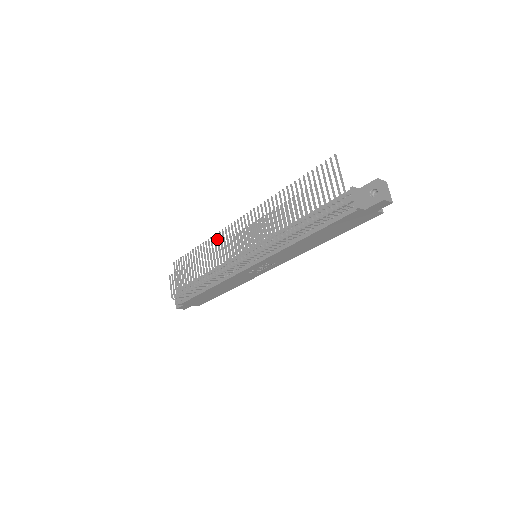
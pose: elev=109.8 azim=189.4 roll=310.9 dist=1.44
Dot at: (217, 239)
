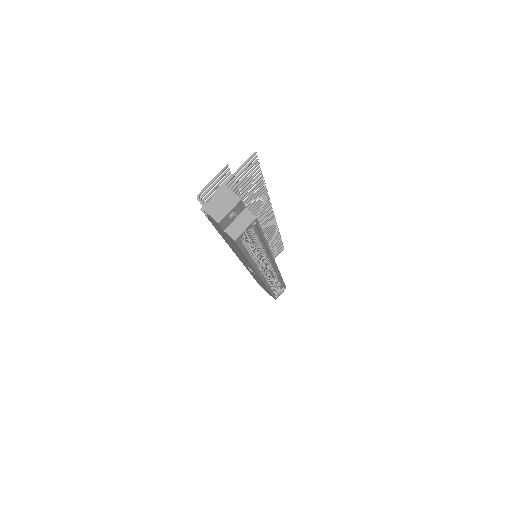
Dot at: (272, 231)
